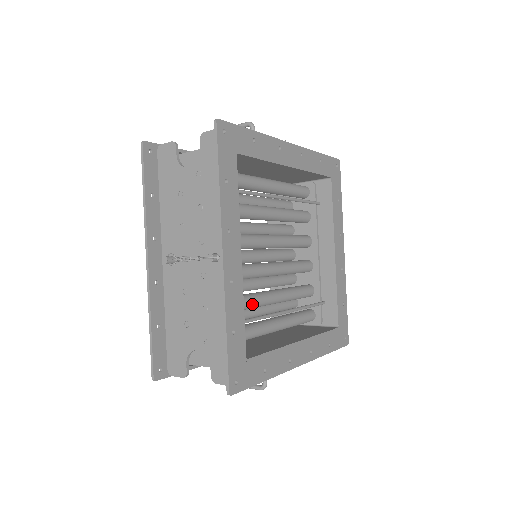
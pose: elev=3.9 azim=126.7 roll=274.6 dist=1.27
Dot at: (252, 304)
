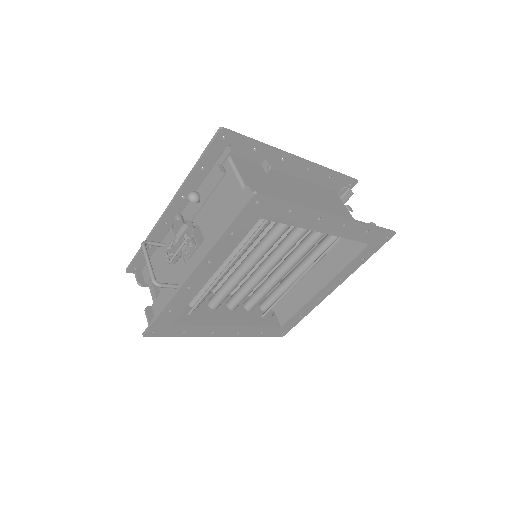
Dot at: occluded
